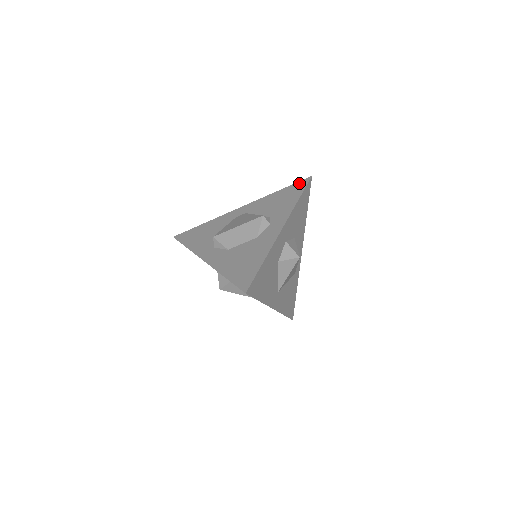
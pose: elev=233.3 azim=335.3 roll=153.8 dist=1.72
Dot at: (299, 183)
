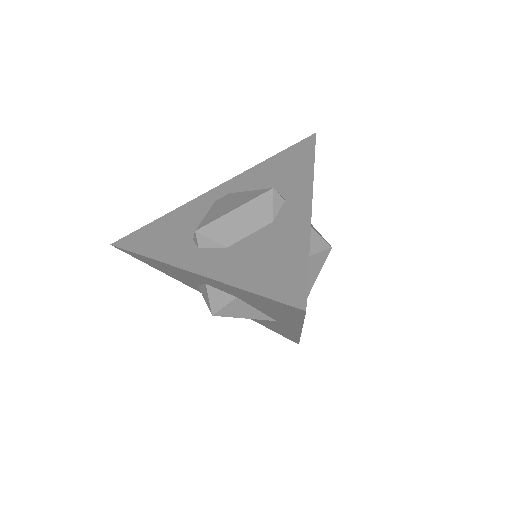
Dot at: (300, 143)
